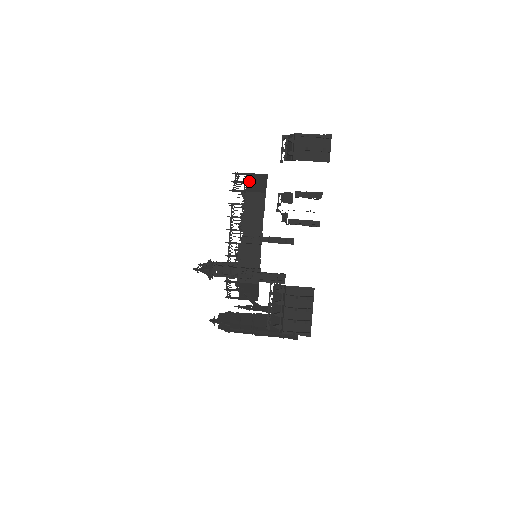
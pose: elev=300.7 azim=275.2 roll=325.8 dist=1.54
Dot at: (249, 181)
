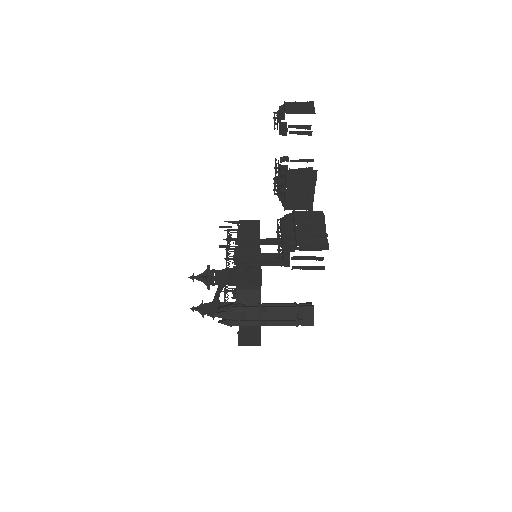
Dot at: occluded
